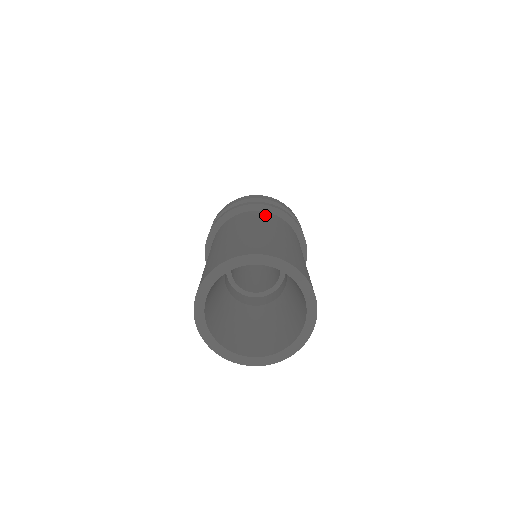
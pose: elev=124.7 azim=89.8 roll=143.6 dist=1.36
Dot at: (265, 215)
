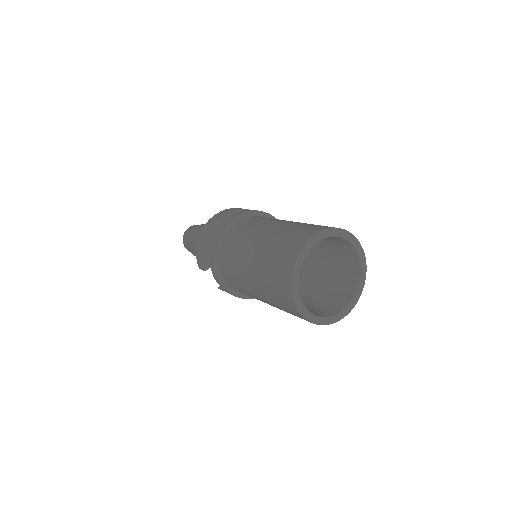
Dot at: (243, 224)
